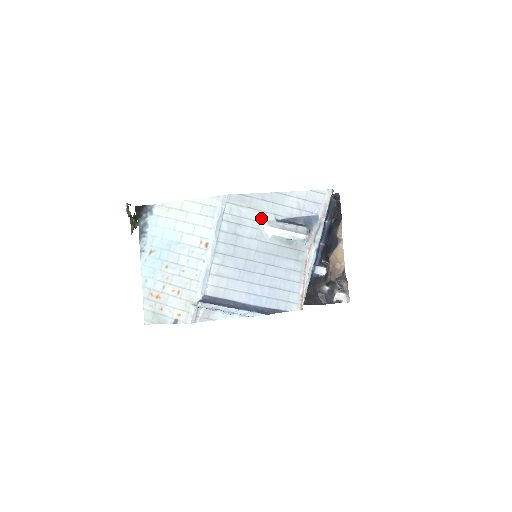
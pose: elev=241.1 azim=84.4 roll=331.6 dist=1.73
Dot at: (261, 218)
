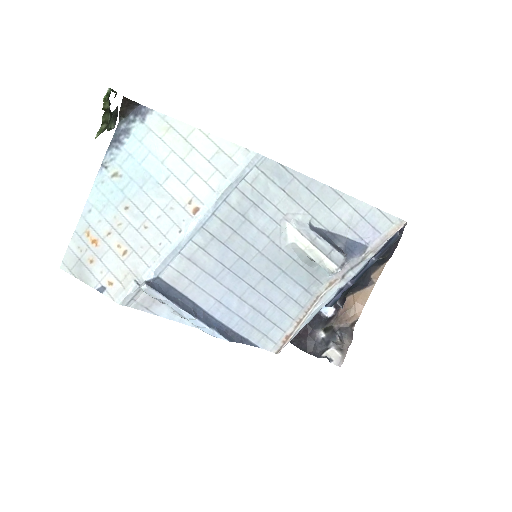
Dot at: (291, 212)
